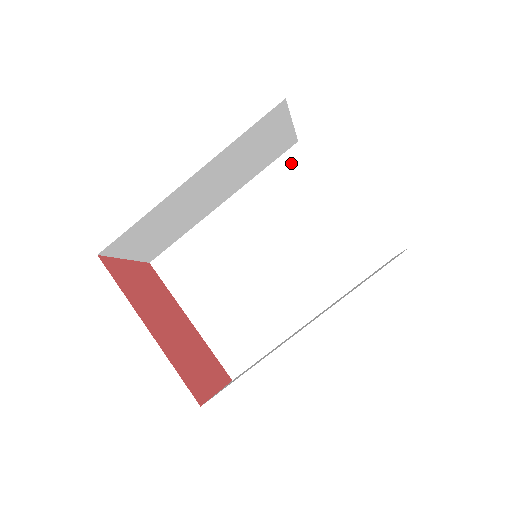
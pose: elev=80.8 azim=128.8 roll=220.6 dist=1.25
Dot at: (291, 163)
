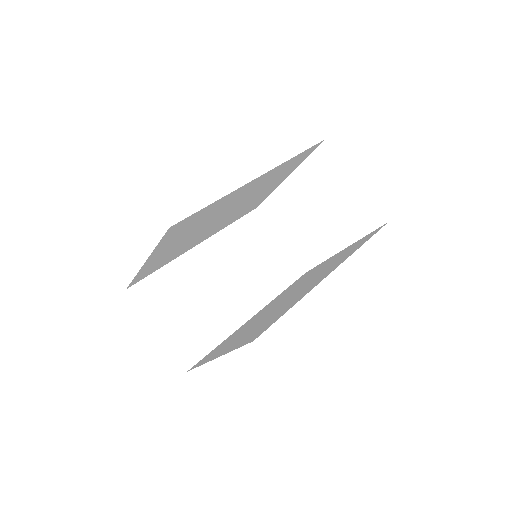
Dot at: occluded
